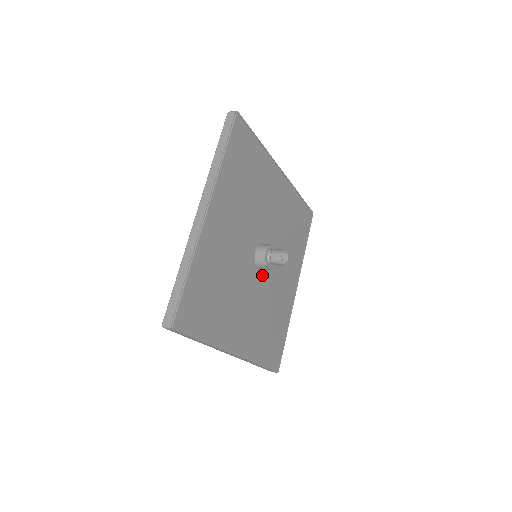
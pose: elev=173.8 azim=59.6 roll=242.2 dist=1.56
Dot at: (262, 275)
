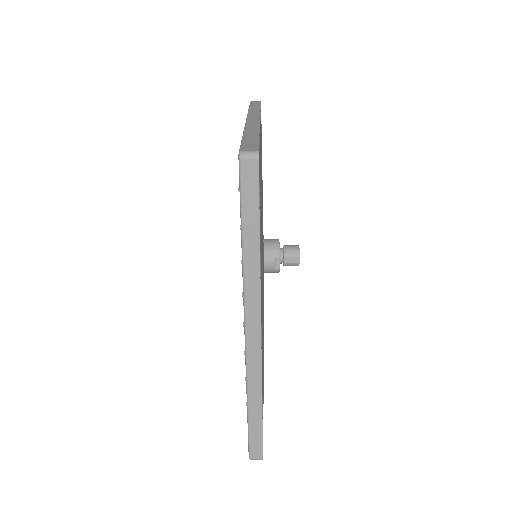
Dot at: occluded
